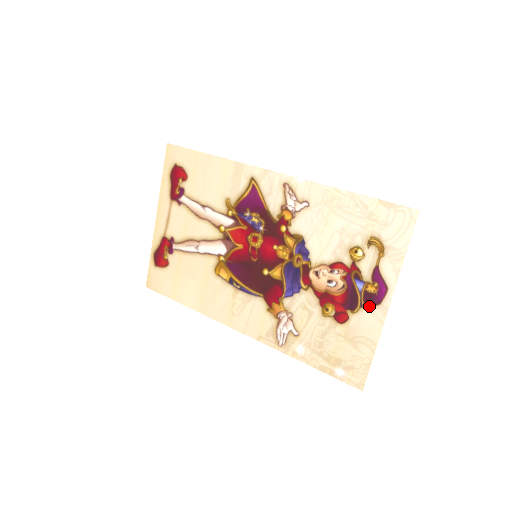
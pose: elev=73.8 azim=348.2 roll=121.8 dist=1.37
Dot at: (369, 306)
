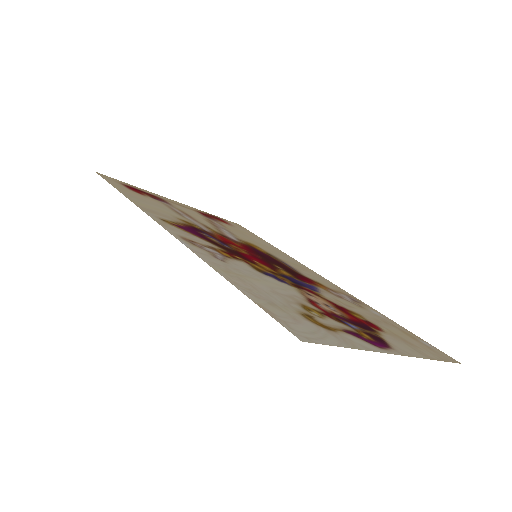
Dot at: (383, 341)
